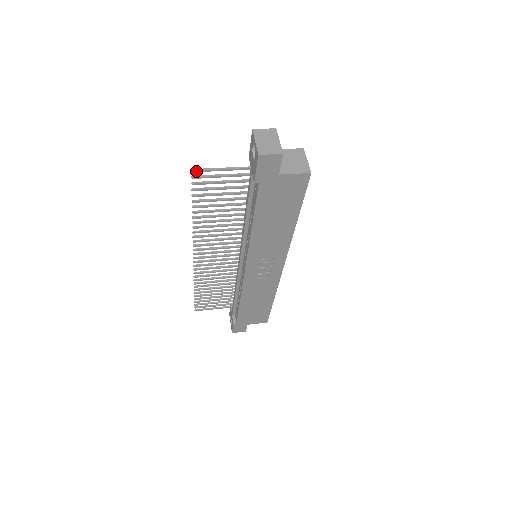
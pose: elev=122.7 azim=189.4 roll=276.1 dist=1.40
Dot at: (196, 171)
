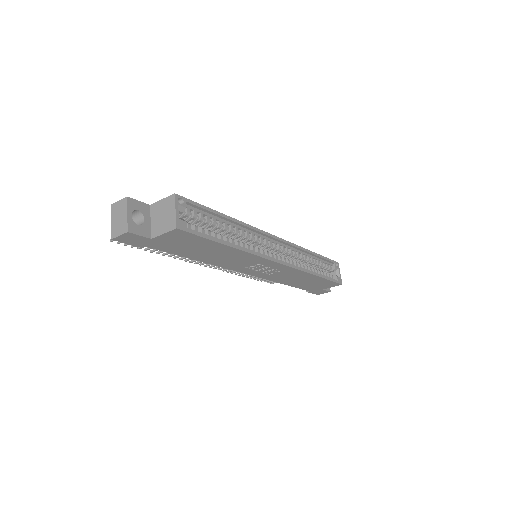
Dot at: occluded
